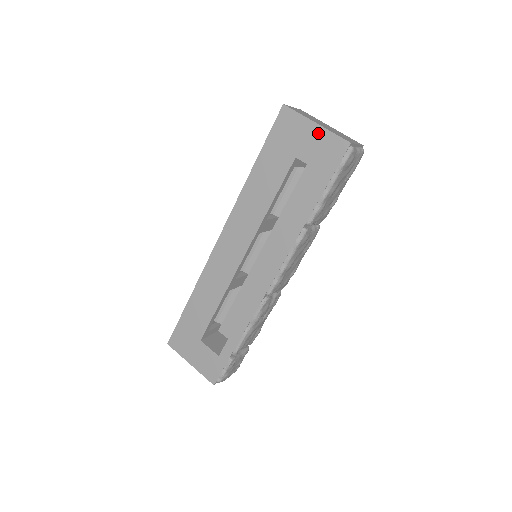
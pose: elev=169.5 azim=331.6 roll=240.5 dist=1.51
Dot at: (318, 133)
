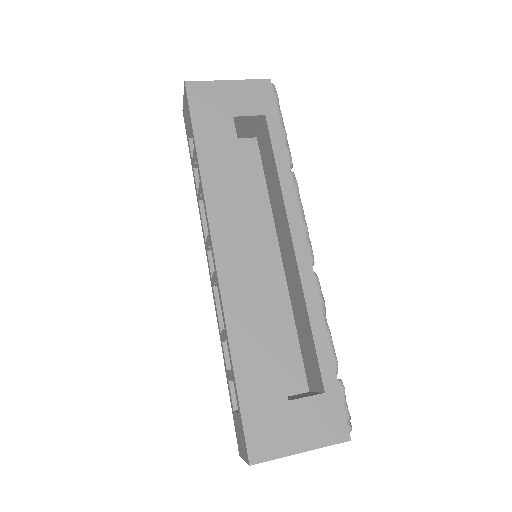
Dot at: (237, 86)
